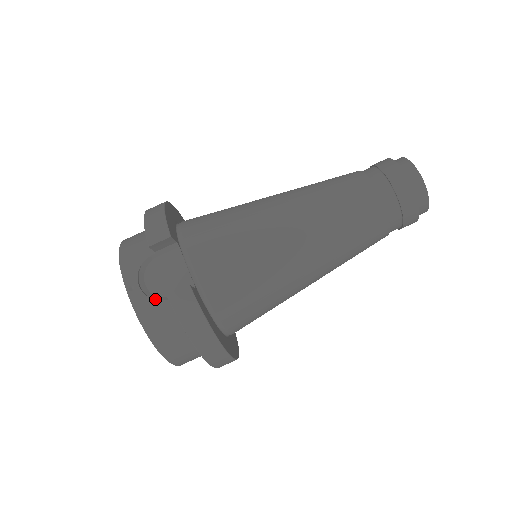
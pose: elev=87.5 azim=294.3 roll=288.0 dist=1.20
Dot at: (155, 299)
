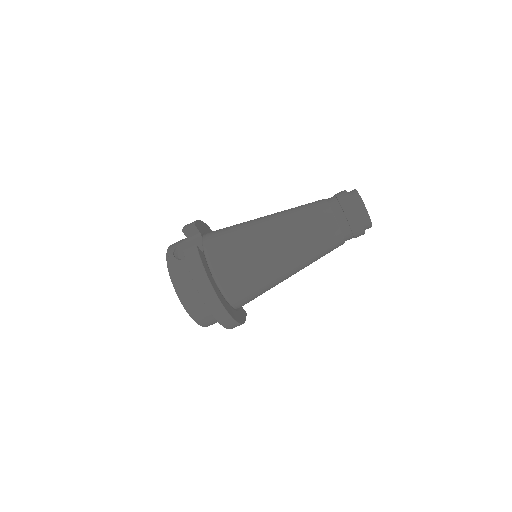
Dot at: (180, 260)
